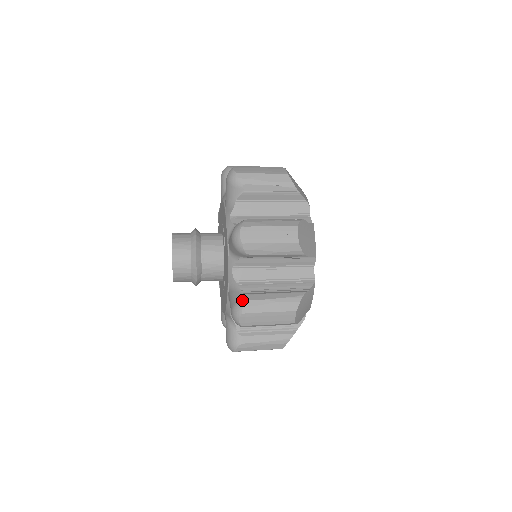
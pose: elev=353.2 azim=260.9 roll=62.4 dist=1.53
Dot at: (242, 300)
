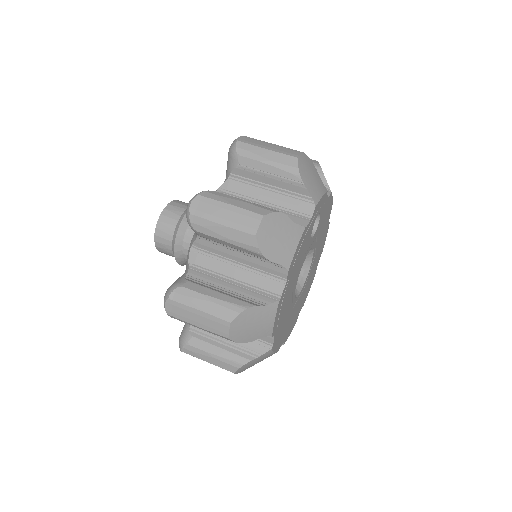
Dot at: occluded
